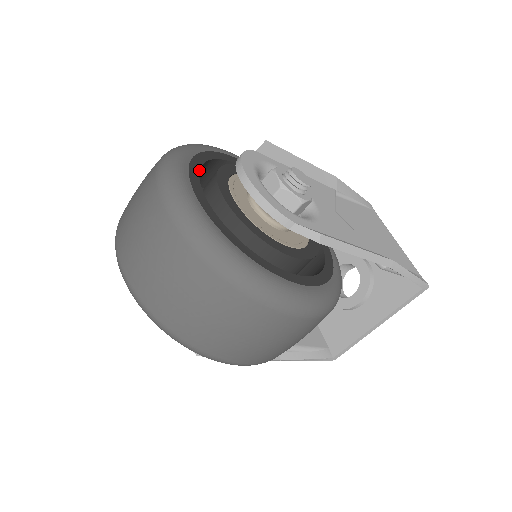
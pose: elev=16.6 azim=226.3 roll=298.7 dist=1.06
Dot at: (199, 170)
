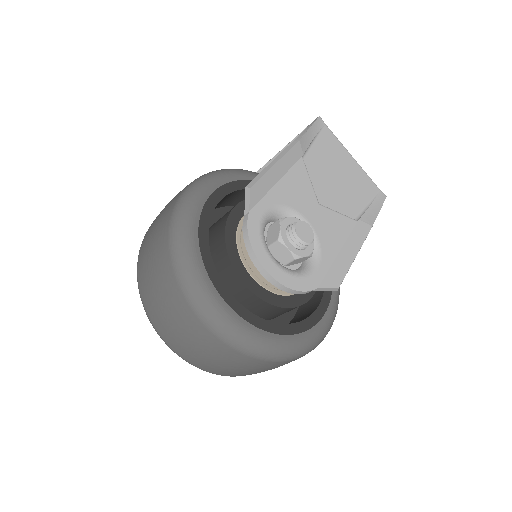
Dot at: (216, 270)
